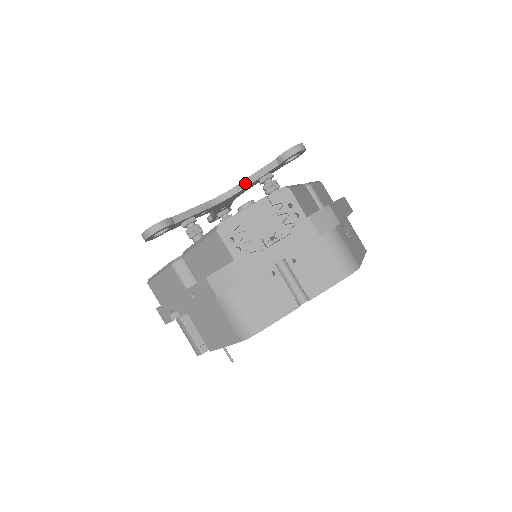
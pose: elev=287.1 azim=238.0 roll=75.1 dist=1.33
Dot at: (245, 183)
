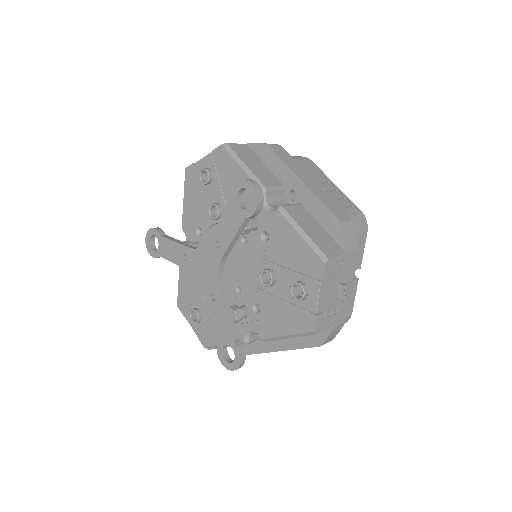
Dot at: (229, 250)
